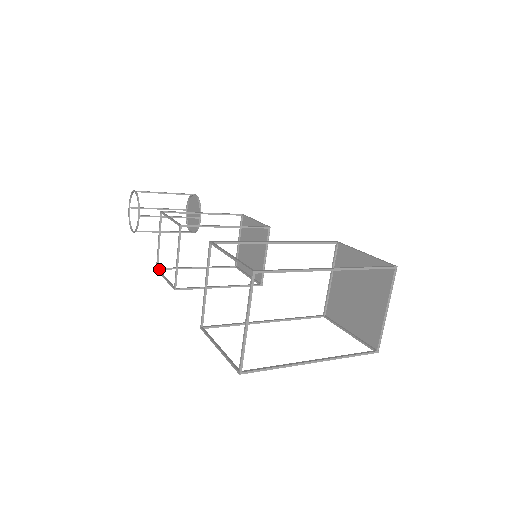
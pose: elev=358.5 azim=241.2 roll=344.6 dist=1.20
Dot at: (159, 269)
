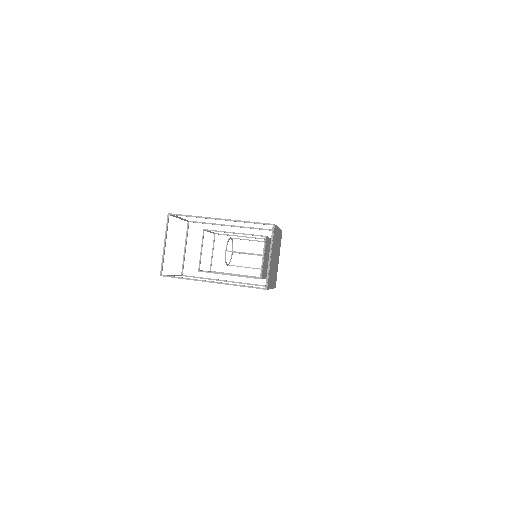
Dot at: (211, 271)
